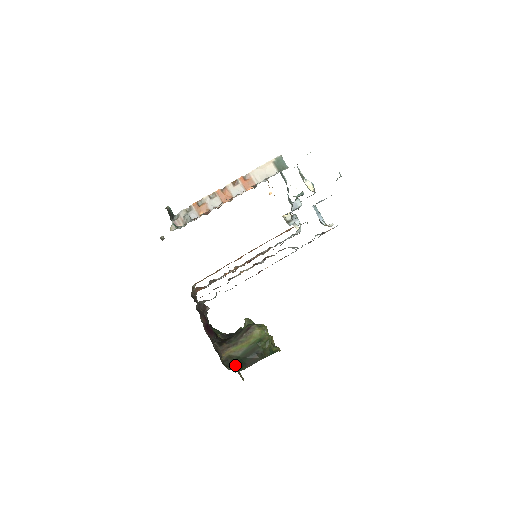
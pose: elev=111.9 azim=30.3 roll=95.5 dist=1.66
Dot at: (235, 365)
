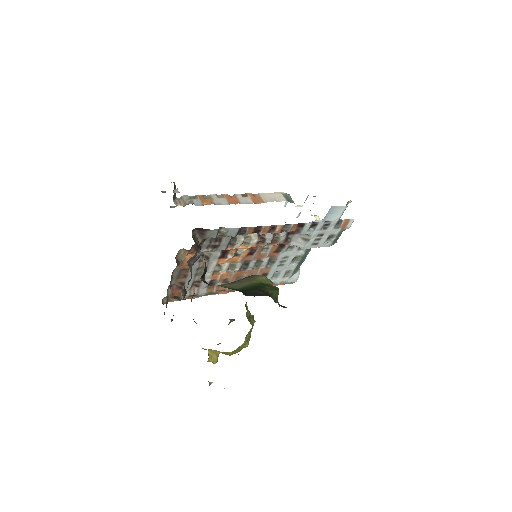
Dot at: occluded
